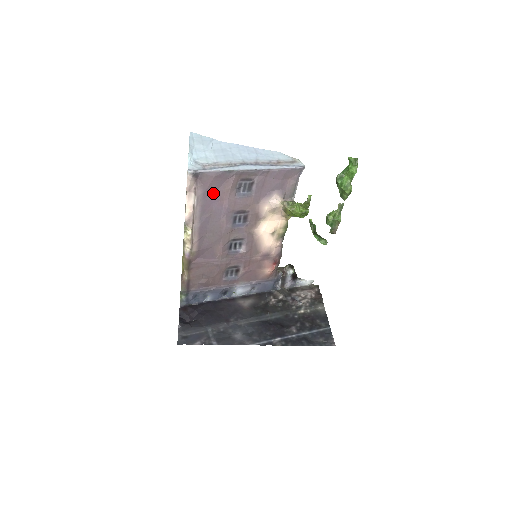
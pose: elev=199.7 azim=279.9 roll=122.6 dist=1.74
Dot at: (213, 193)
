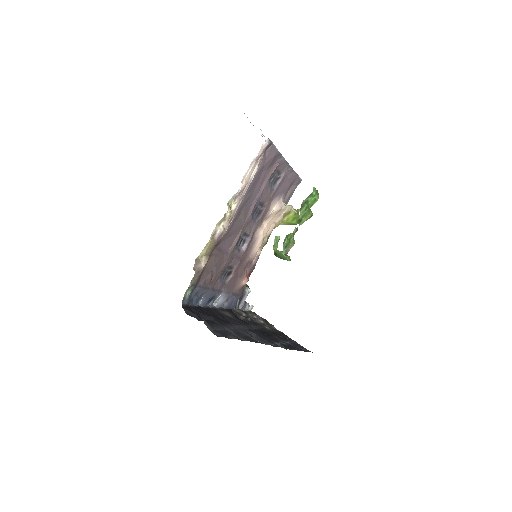
Dot at: (263, 172)
